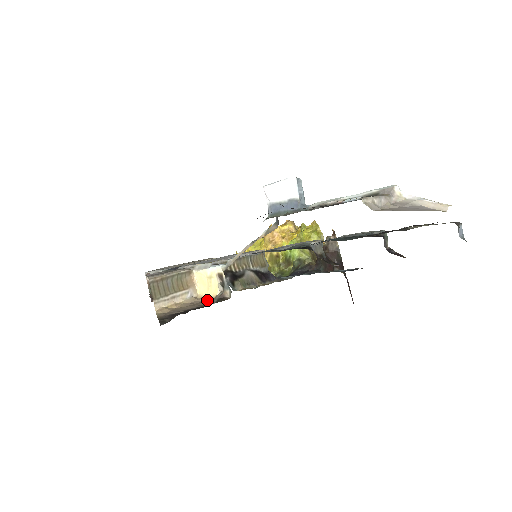
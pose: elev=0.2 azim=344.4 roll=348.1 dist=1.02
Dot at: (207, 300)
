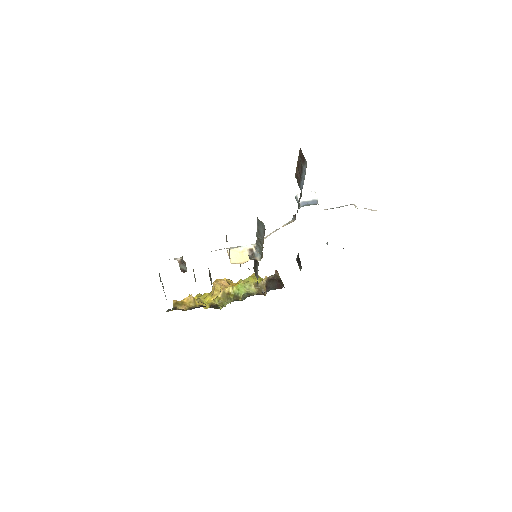
Dot at: (242, 263)
